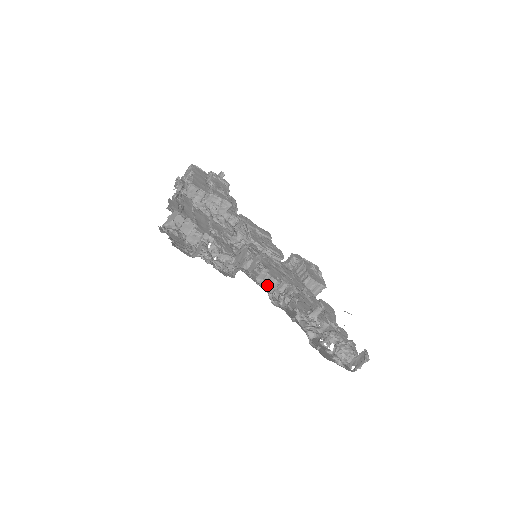
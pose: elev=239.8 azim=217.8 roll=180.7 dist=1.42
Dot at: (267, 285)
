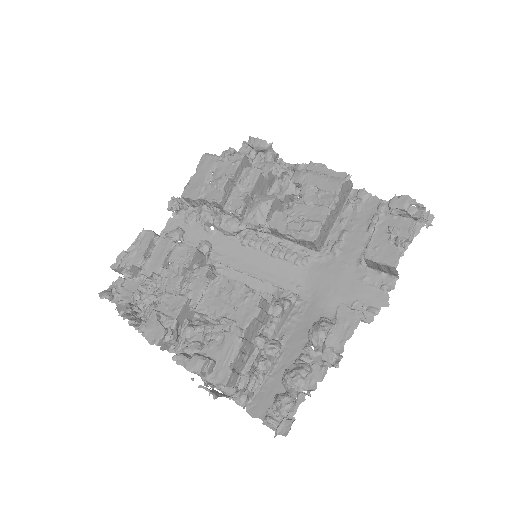
Dot at: (184, 330)
